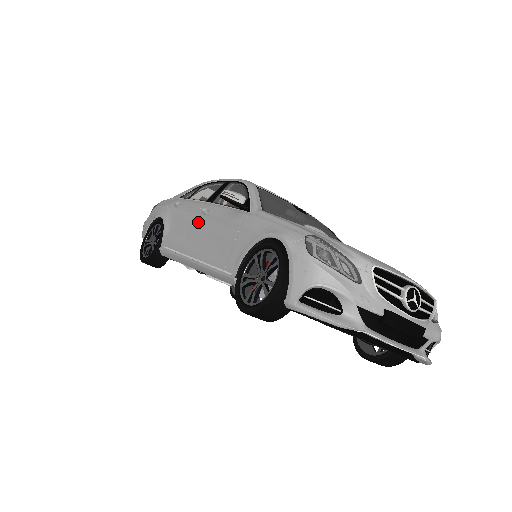
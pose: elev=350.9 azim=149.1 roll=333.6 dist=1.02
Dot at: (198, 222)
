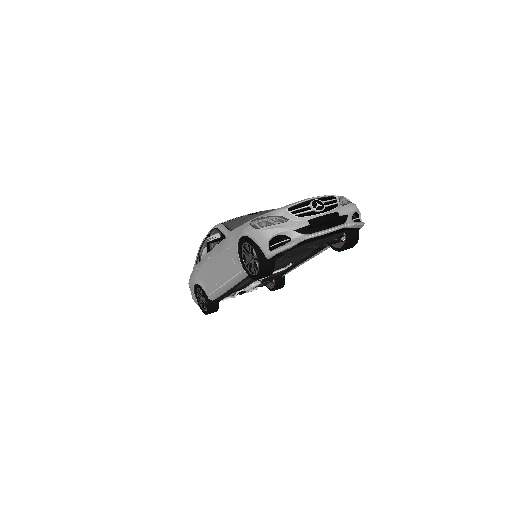
Dot at: (211, 266)
